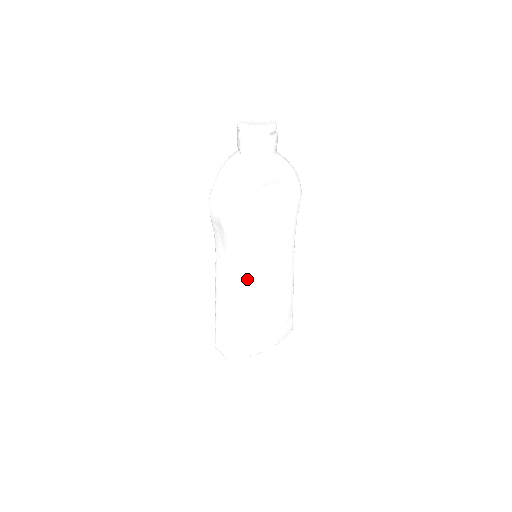
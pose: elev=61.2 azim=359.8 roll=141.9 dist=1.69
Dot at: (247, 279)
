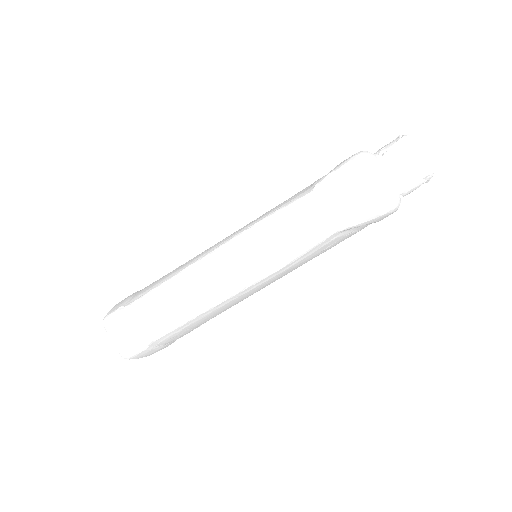
Dot at: (254, 289)
